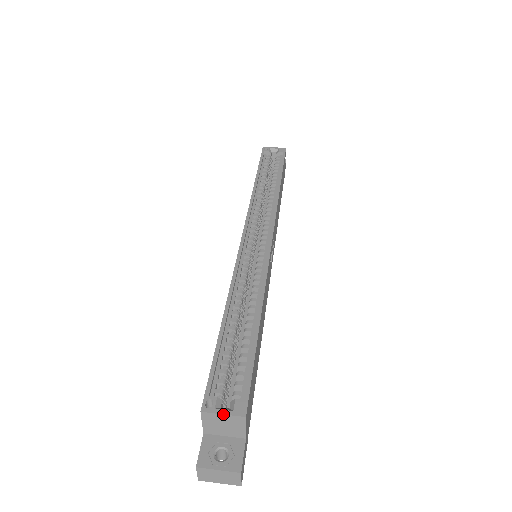
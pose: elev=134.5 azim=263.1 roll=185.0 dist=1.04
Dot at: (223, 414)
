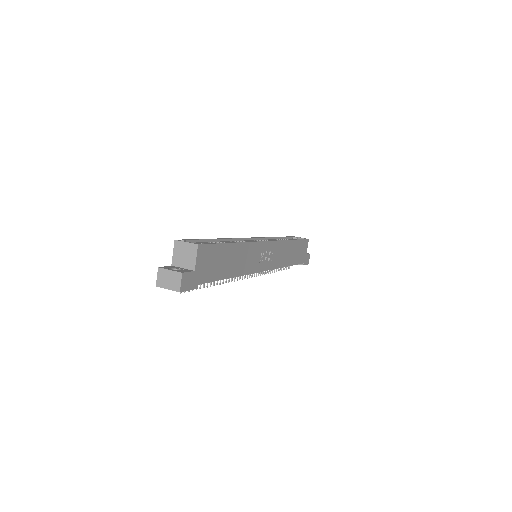
Dot at: (186, 242)
